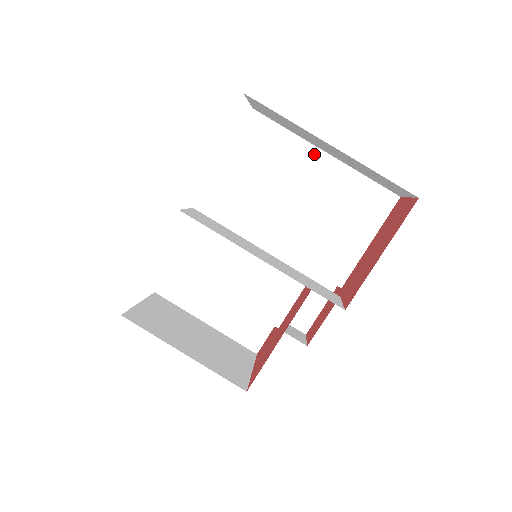
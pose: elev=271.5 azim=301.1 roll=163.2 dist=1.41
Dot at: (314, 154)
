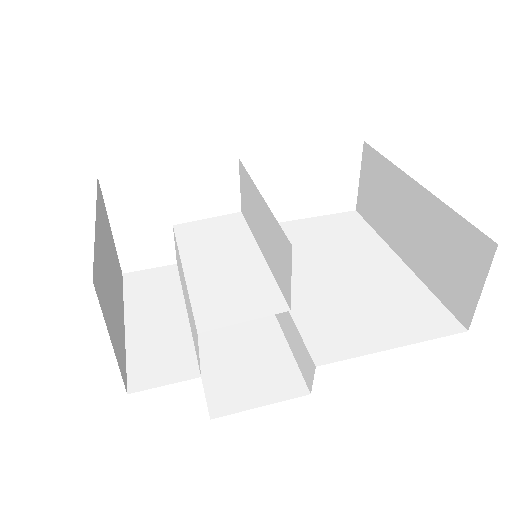
Dot at: (388, 255)
